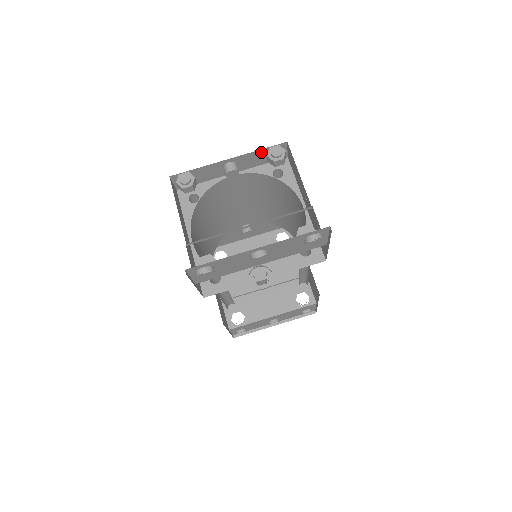
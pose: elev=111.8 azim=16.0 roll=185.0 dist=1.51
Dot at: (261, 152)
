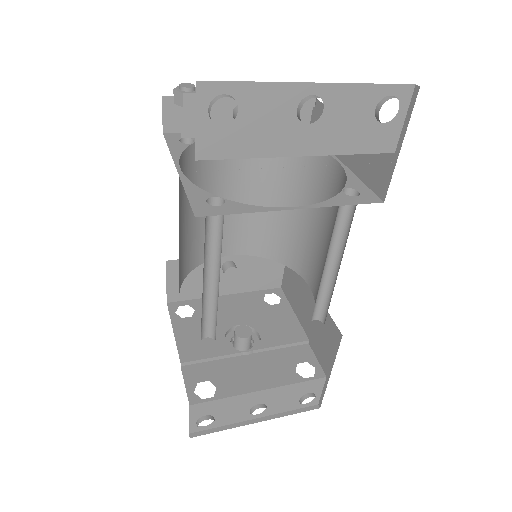
Dot at: occluded
